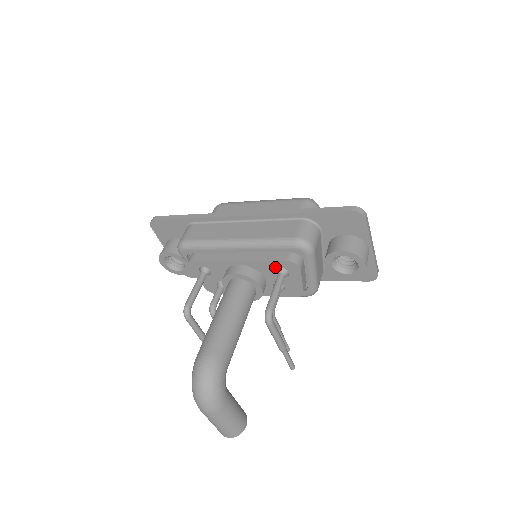
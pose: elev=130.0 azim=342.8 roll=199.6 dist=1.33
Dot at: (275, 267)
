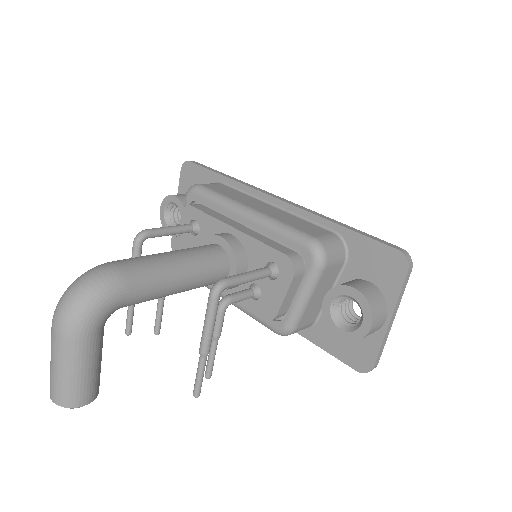
Dot at: (268, 258)
